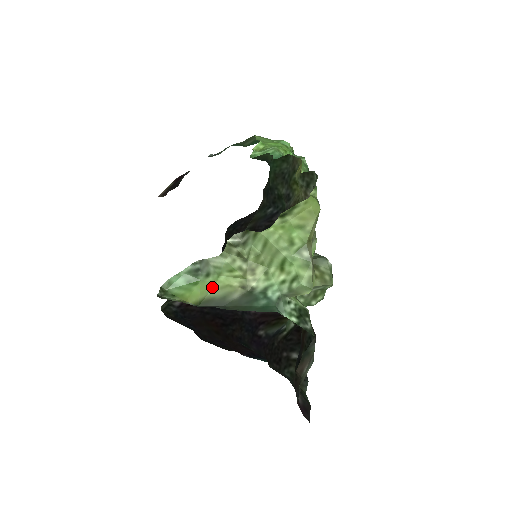
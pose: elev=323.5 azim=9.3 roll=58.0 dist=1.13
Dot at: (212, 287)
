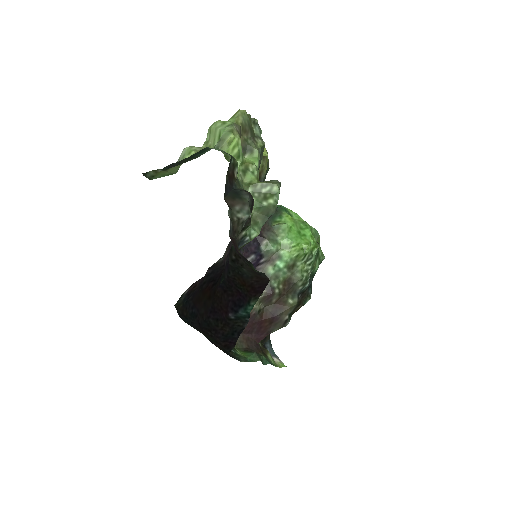
Dot at: (177, 166)
